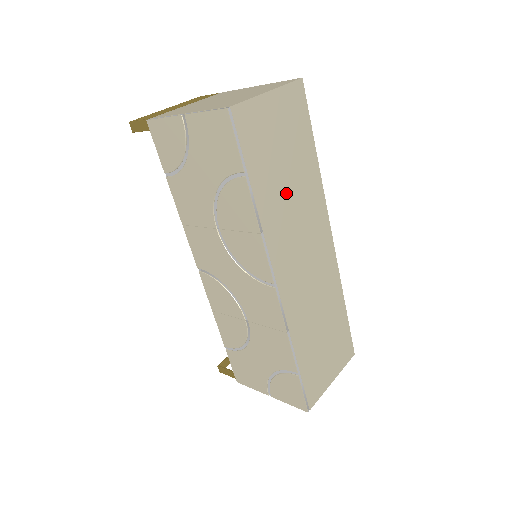
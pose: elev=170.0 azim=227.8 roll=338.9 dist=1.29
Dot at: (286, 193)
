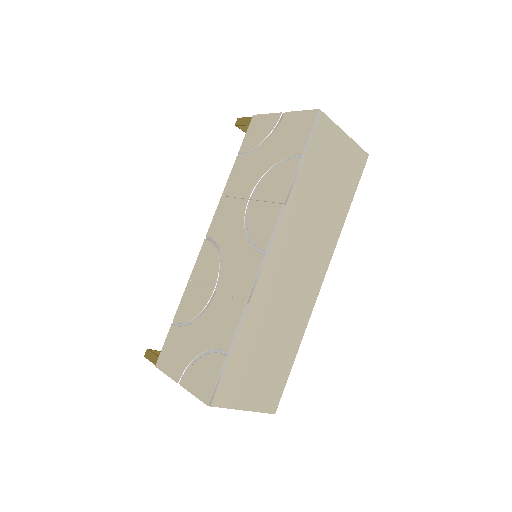
Dot at: (316, 204)
